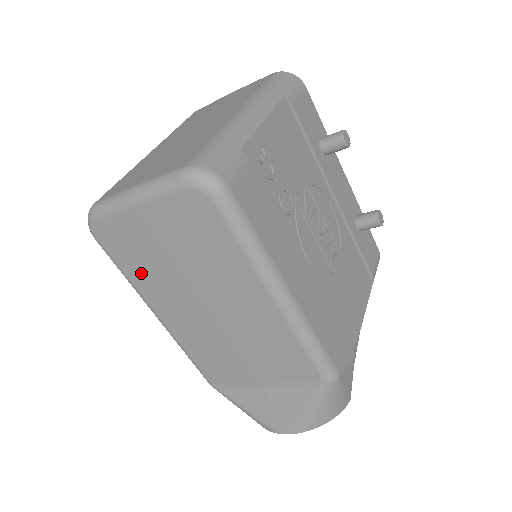
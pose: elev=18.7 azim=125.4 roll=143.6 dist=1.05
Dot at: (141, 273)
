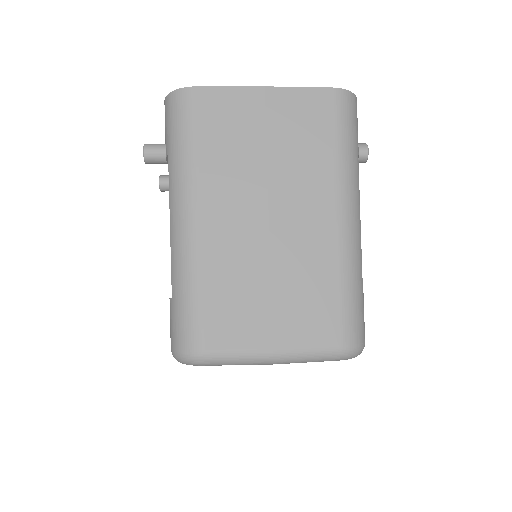
Dot at: occluded
